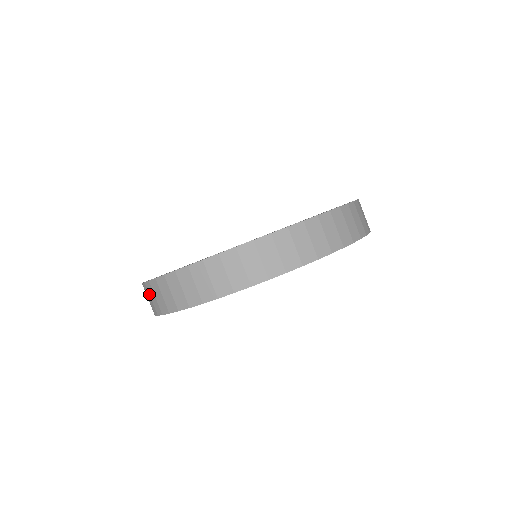
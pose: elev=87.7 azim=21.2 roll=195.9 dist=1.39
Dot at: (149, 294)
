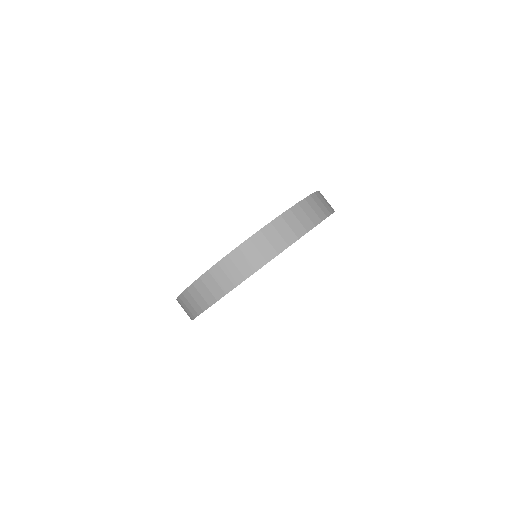
Dot at: (224, 271)
